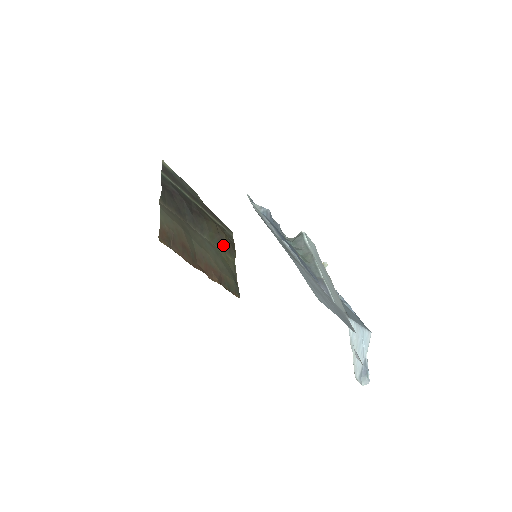
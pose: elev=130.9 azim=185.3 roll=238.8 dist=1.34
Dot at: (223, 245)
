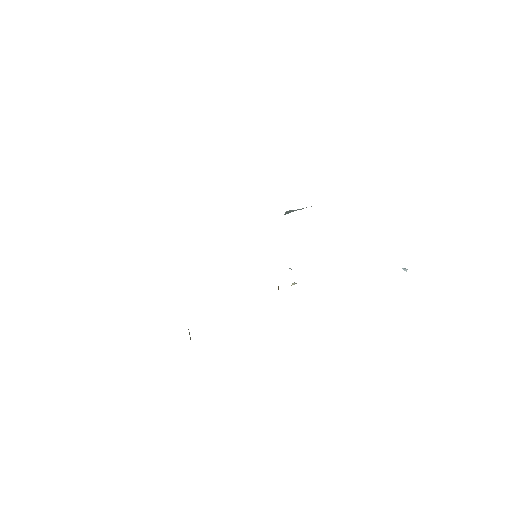
Dot at: occluded
